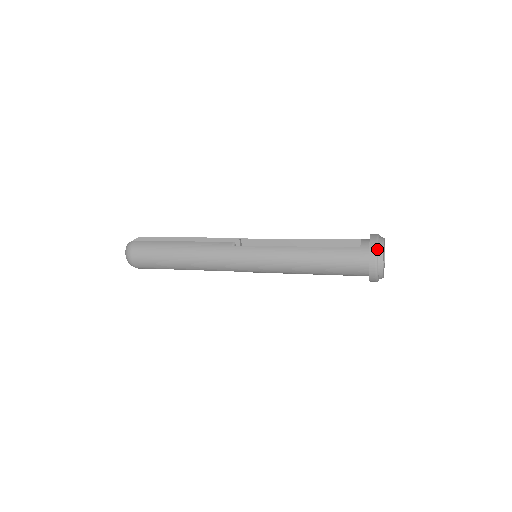
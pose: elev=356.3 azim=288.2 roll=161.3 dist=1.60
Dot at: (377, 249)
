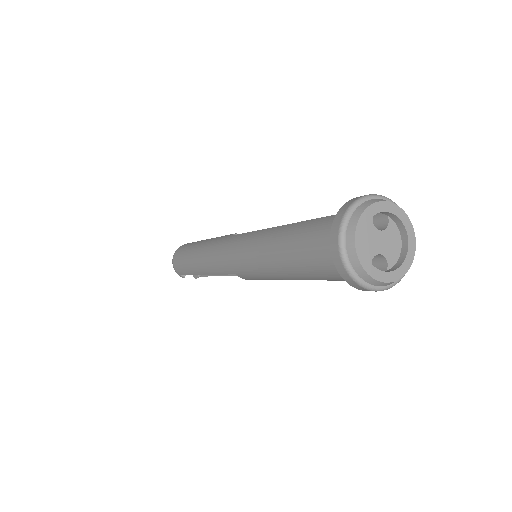
Dot at: (351, 206)
